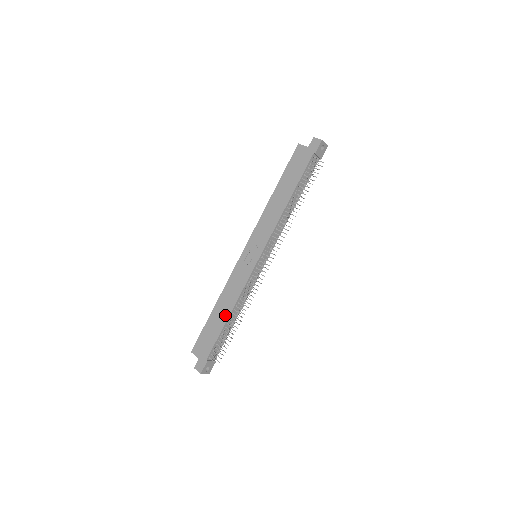
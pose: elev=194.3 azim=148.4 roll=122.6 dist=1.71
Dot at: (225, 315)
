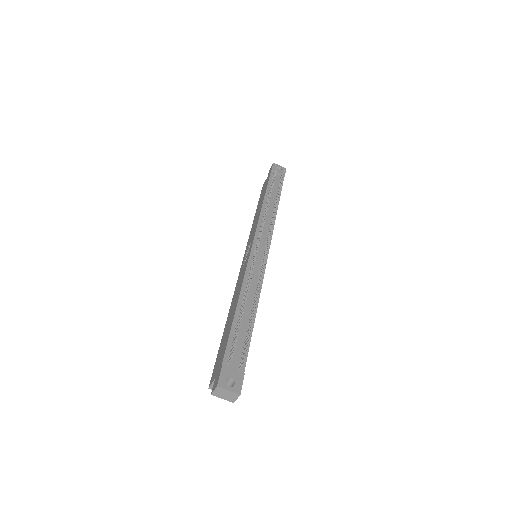
Dot at: (234, 310)
